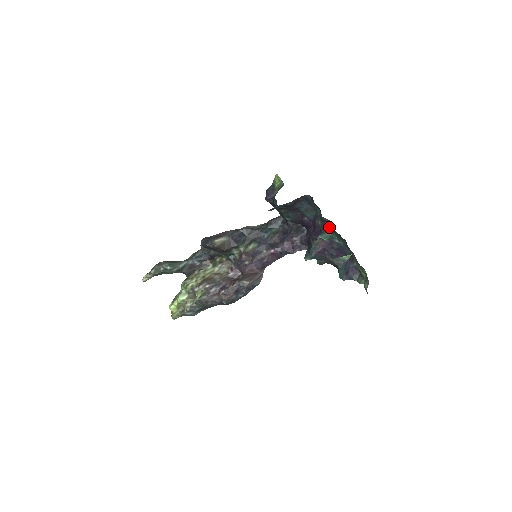
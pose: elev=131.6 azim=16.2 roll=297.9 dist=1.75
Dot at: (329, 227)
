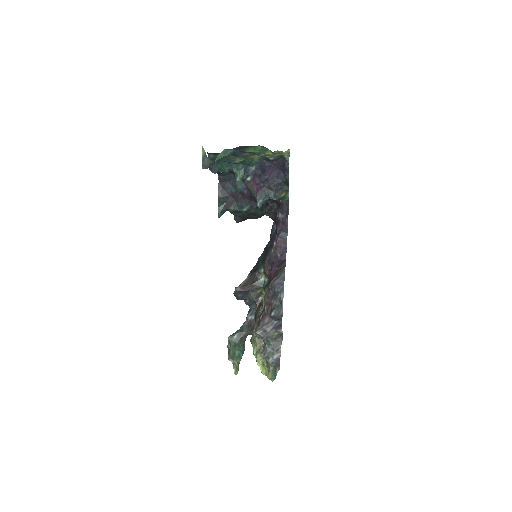
Dot at: (232, 168)
